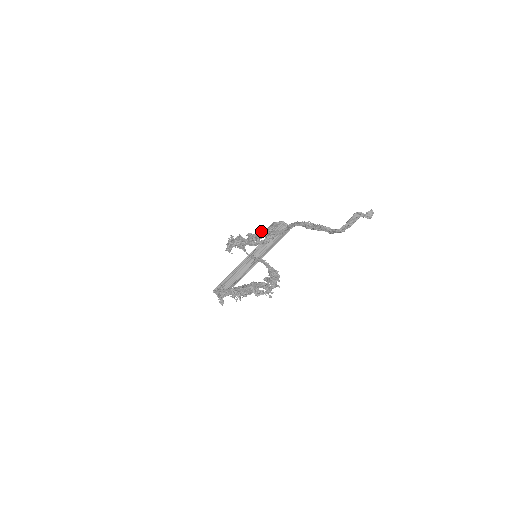
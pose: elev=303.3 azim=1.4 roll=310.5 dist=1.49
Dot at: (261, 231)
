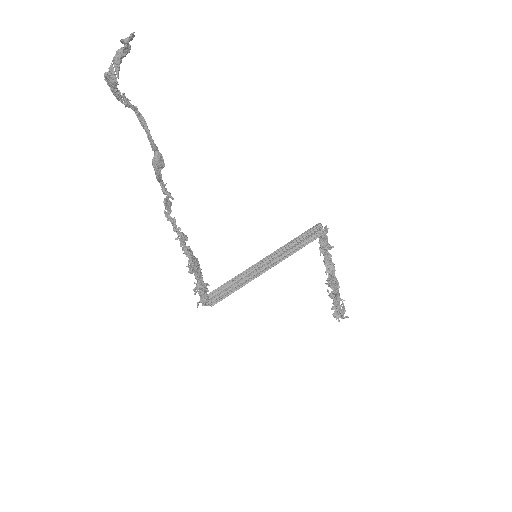
Dot at: occluded
